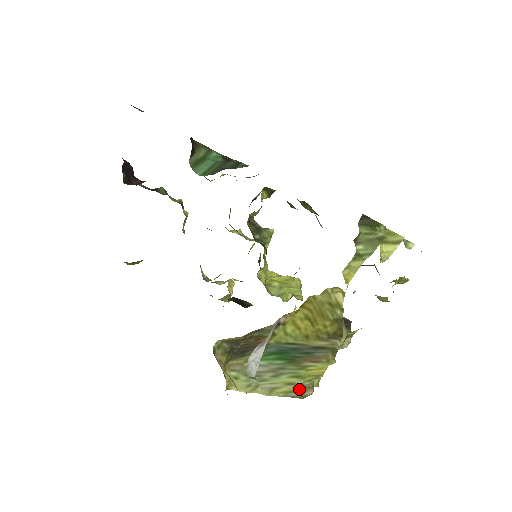
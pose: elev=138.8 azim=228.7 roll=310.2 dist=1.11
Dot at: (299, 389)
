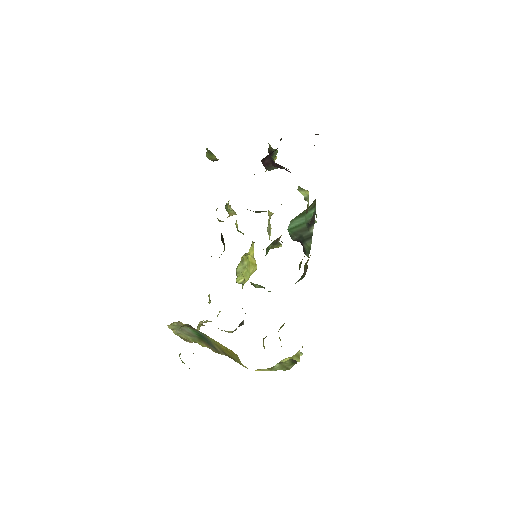
Dot at: occluded
